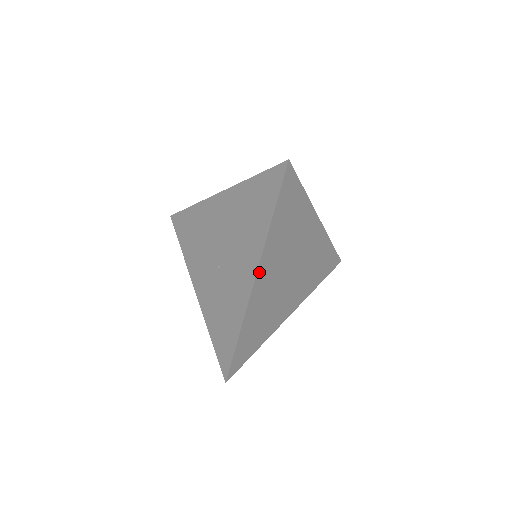
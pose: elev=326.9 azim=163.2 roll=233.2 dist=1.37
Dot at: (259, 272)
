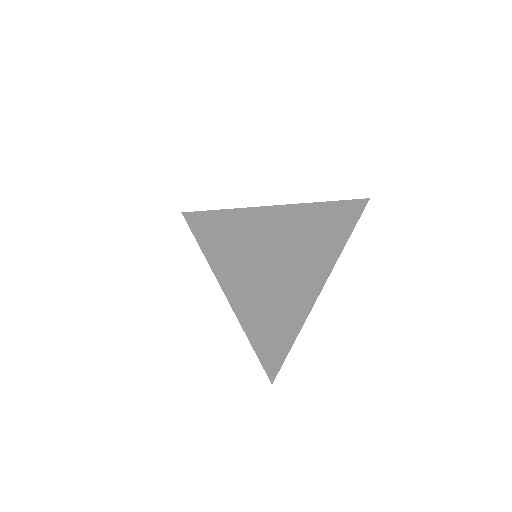
Dot at: (234, 304)
